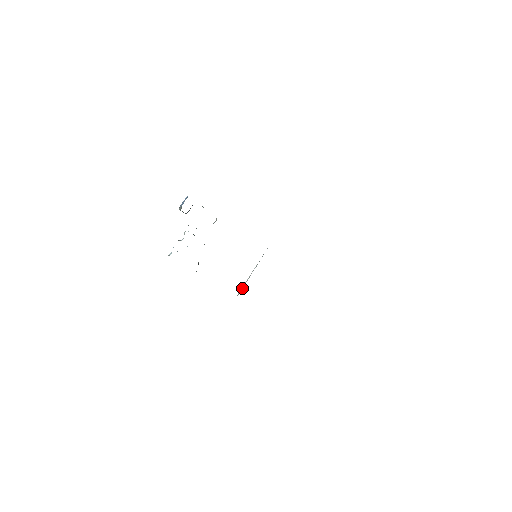
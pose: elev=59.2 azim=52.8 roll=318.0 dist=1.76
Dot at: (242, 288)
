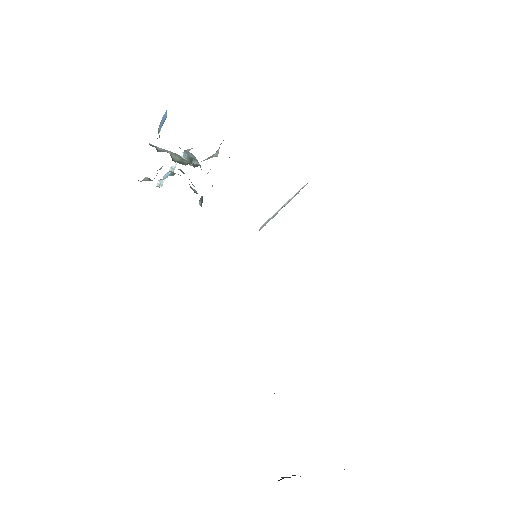
Dot at: (265, 224)
